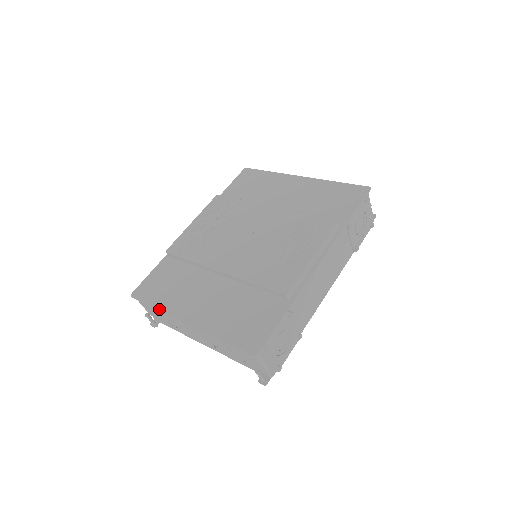
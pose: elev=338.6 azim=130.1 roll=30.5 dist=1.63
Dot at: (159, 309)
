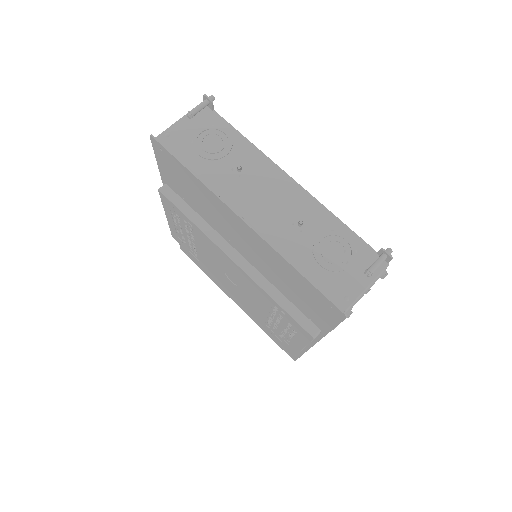
Dot at: (211, 279)
